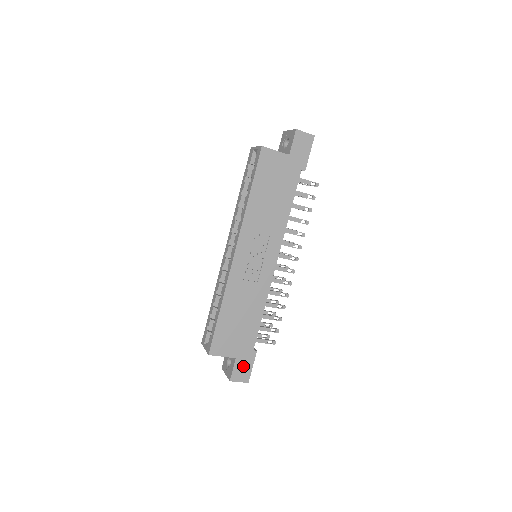
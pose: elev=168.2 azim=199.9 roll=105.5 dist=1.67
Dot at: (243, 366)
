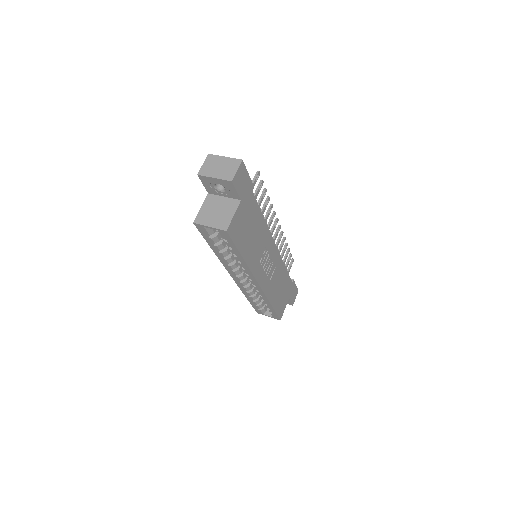
Dot at: (293, 293)
